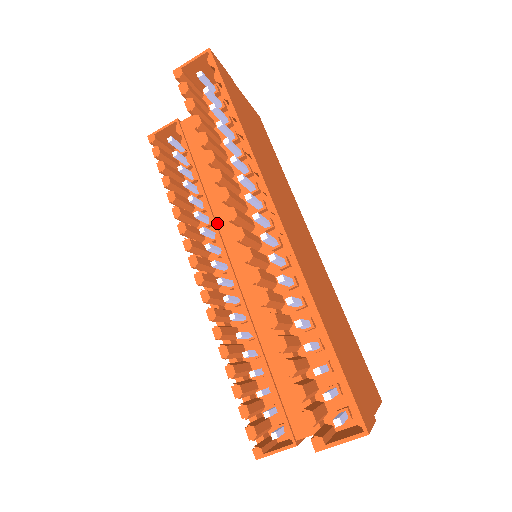
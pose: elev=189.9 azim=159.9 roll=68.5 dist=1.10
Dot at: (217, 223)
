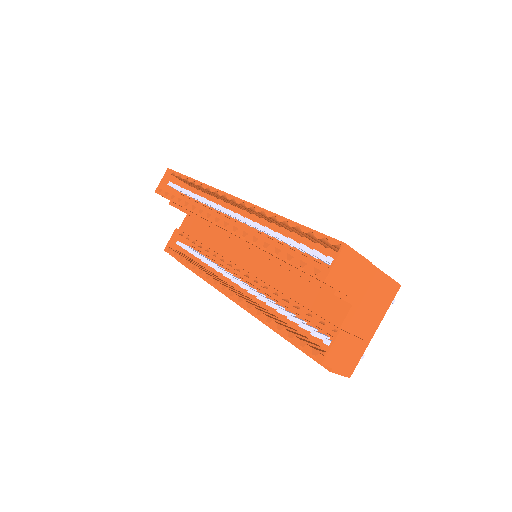
Dot at: (223, 256)
